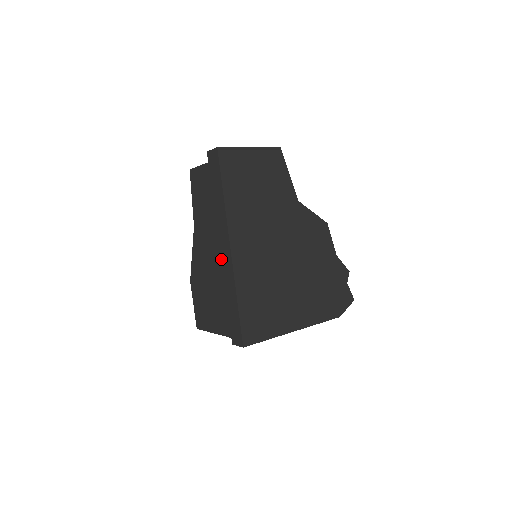
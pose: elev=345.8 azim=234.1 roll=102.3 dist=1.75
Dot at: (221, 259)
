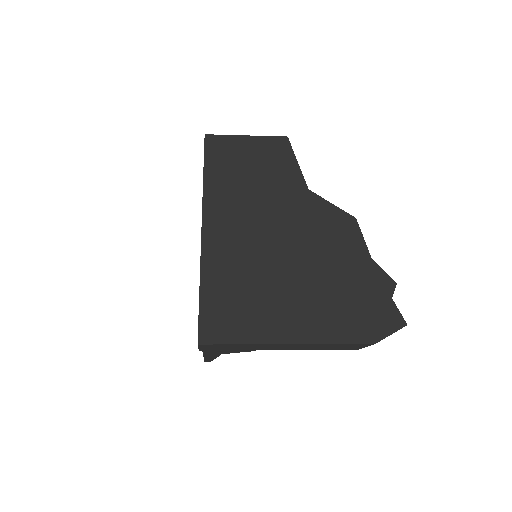
Dot at: occluded
